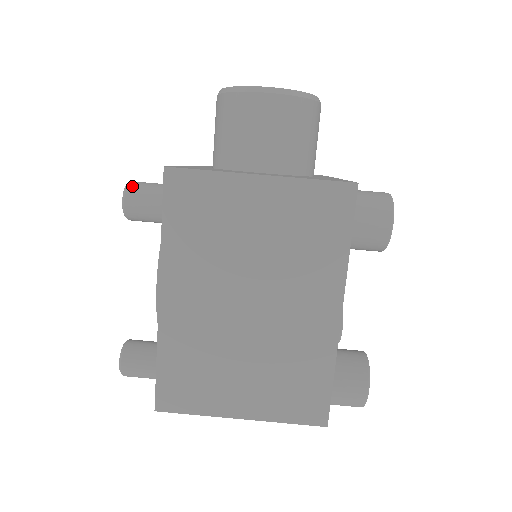
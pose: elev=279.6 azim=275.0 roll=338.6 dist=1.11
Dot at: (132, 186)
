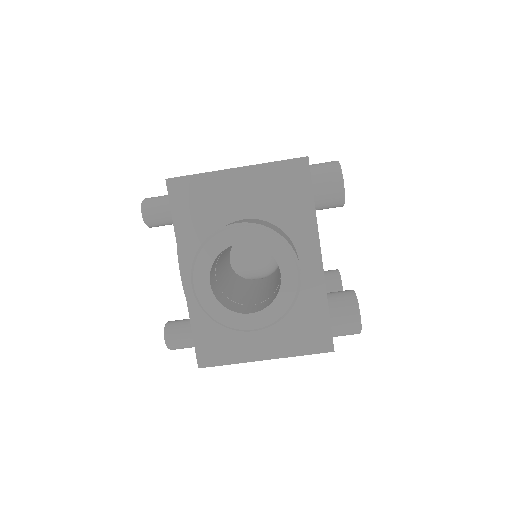
Dot at: (172, 347)
